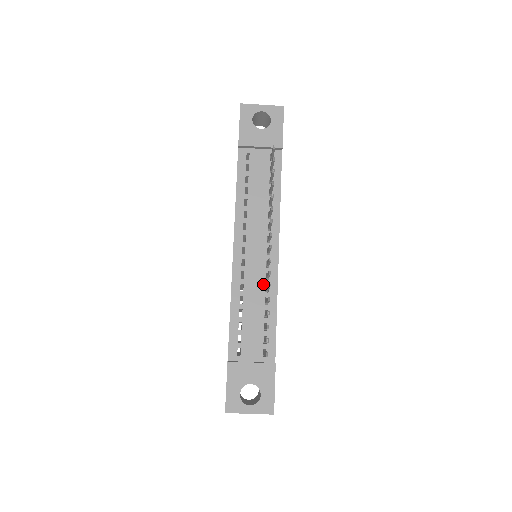
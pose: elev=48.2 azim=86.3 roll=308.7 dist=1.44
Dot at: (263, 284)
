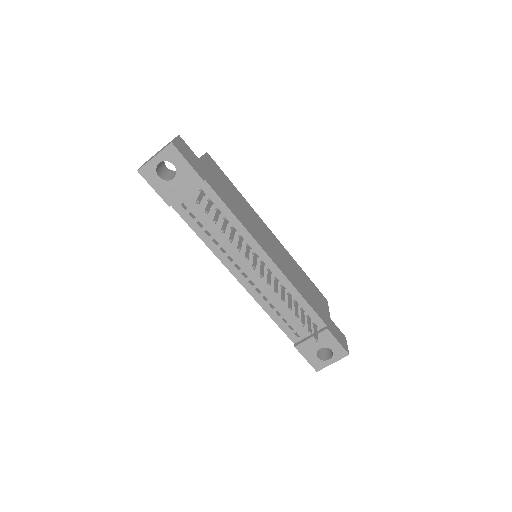
Dot at: (278, 286)
